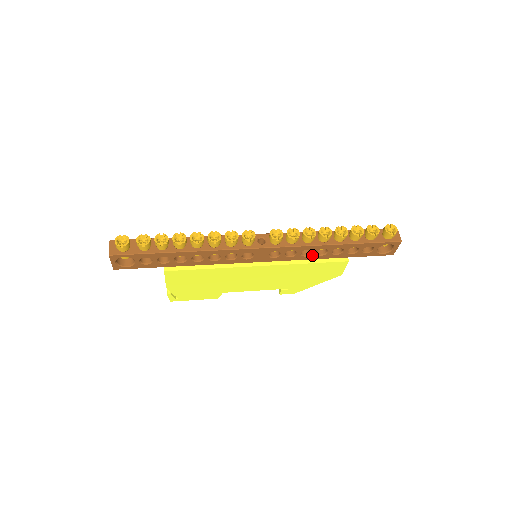
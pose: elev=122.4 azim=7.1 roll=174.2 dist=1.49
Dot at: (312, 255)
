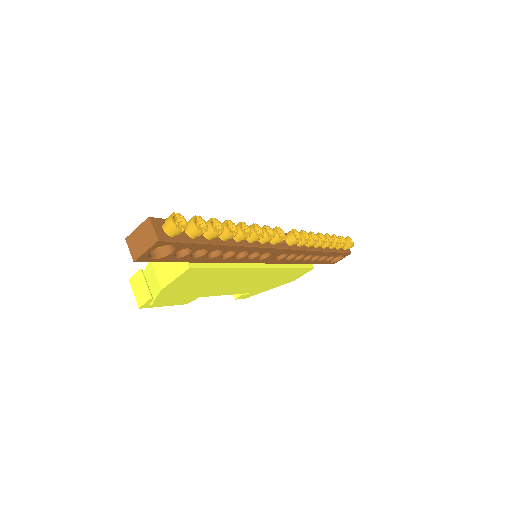
Dot at: (299, 260)
